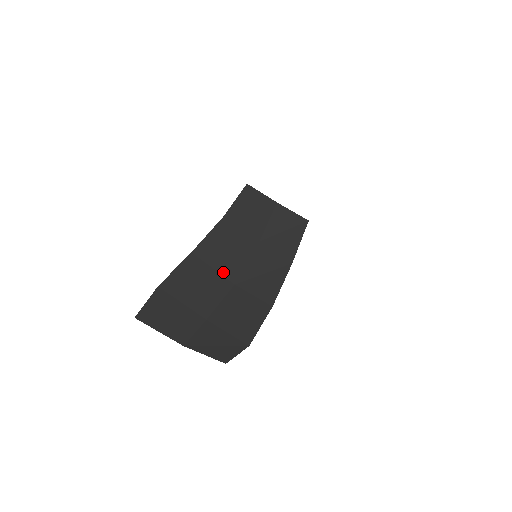
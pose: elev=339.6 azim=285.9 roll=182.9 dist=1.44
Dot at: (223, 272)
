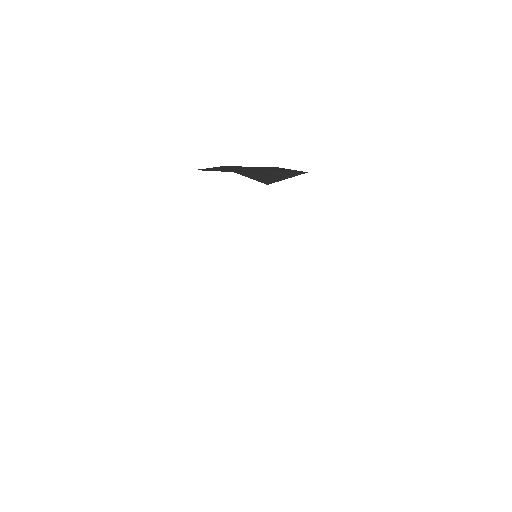
Dot at: occluded
